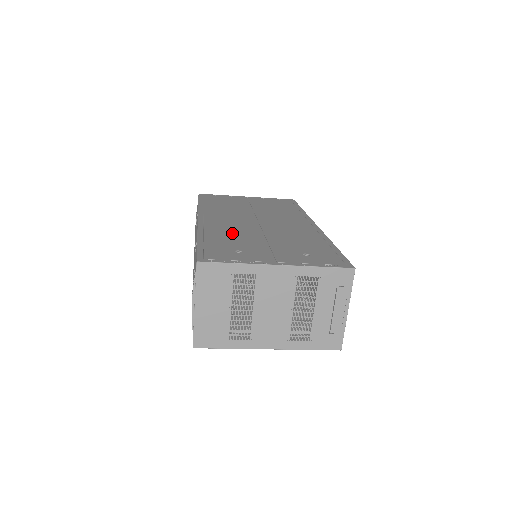
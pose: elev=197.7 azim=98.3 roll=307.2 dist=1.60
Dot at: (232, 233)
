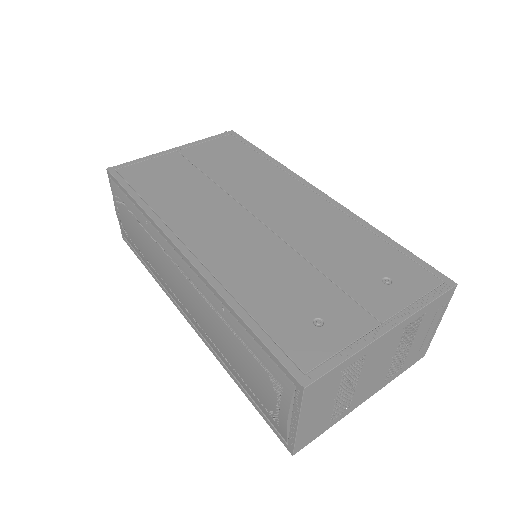
Dot at: (261, 271)
